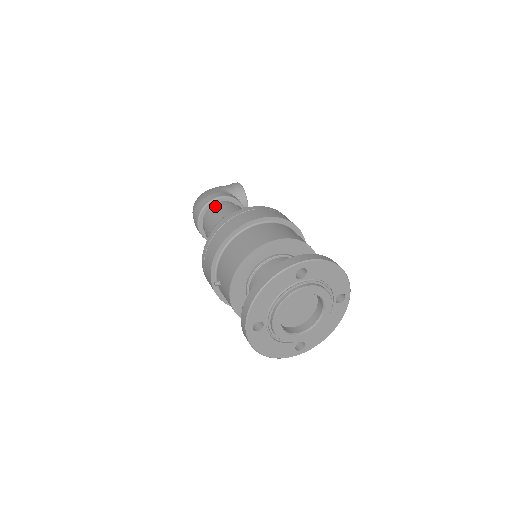
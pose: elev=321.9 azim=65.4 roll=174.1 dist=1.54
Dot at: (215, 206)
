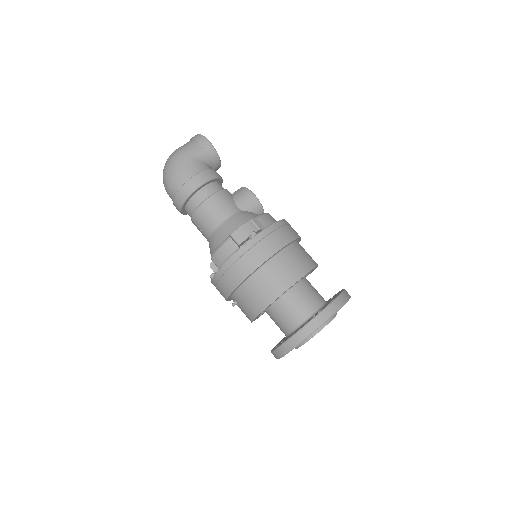
Dot at: (199, 196)
